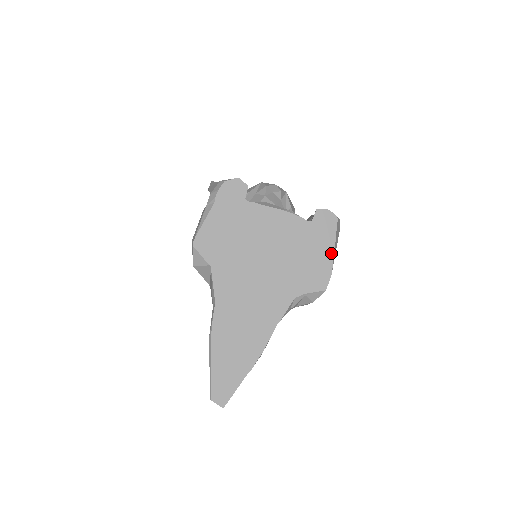
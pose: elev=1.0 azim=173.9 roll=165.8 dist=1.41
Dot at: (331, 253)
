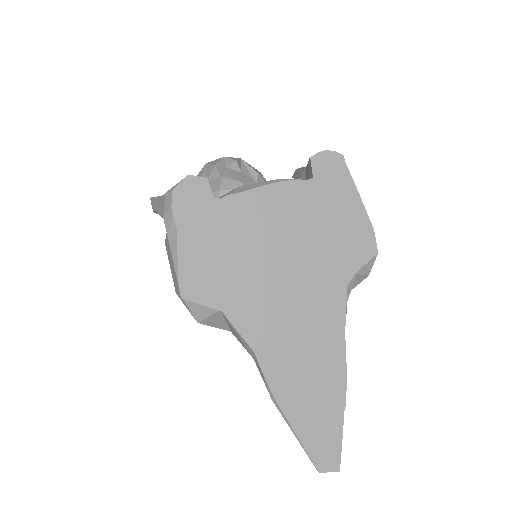
Dot at: (358, 203)
